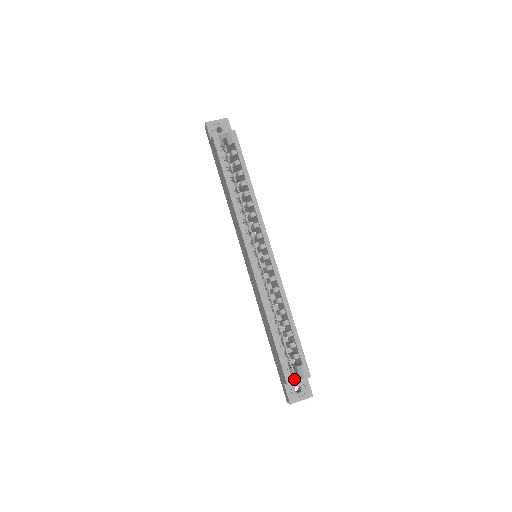
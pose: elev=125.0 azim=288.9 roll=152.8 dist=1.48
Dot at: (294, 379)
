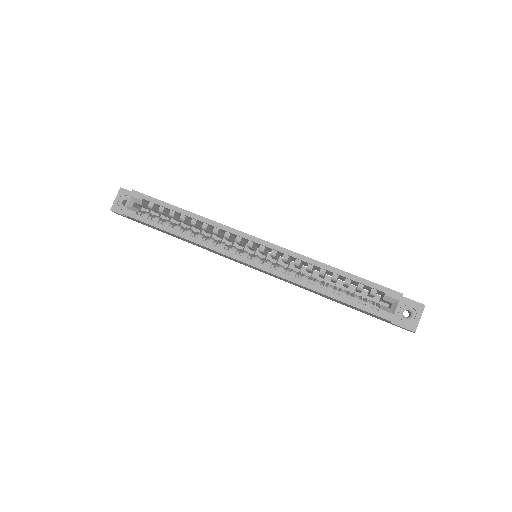
Dot at: (392, 311)
